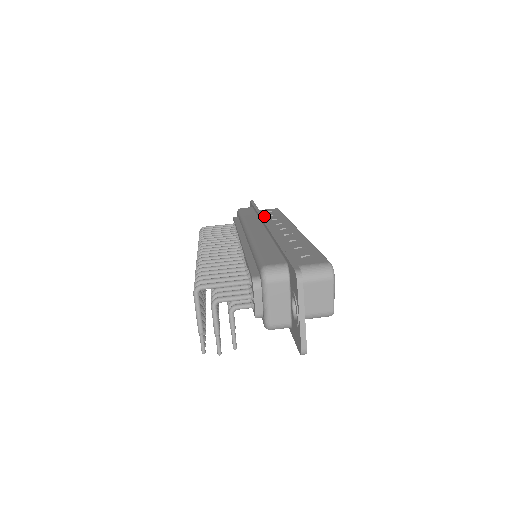
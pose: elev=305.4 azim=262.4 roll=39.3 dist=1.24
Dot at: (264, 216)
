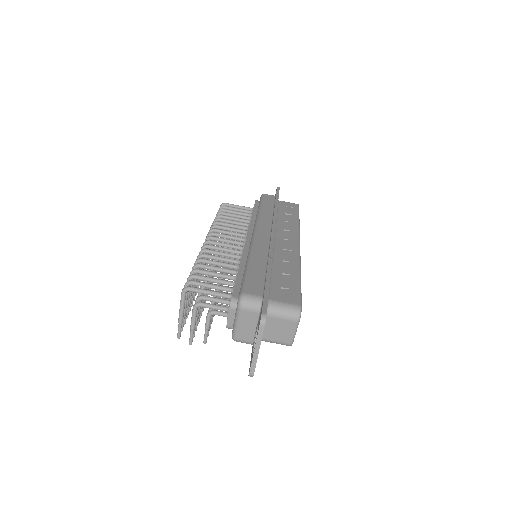
Dot at: (280, 213)
